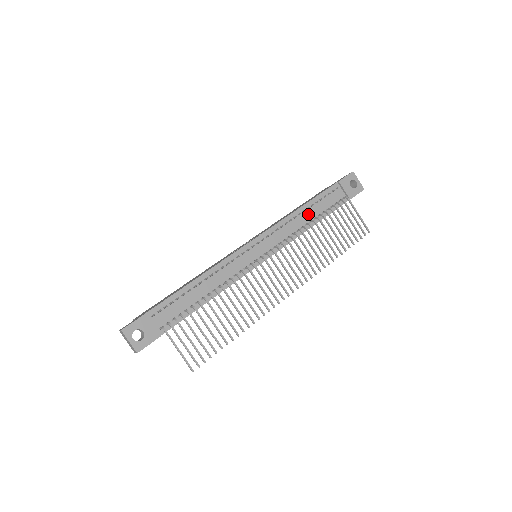
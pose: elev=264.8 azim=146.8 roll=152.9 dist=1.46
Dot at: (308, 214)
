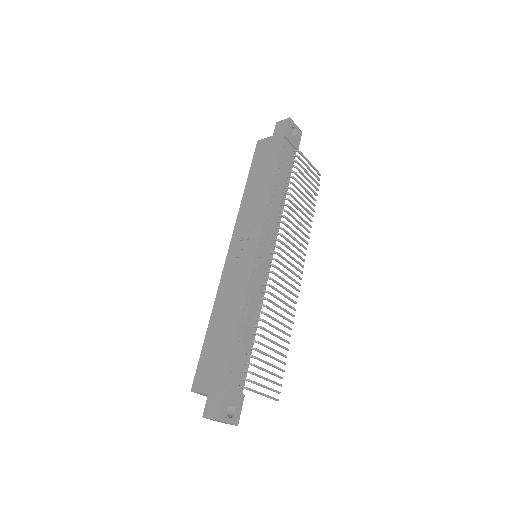
Dot at: (279, 187)
